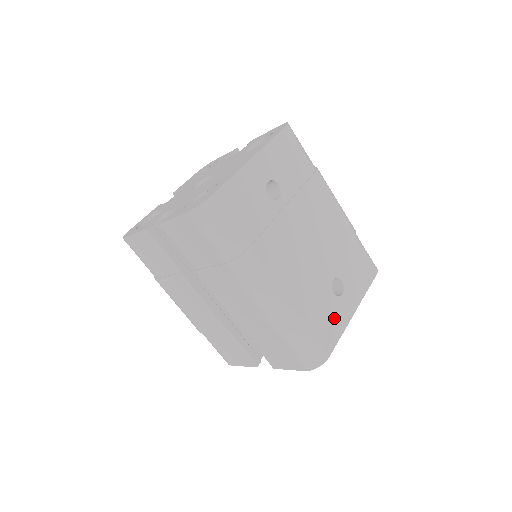
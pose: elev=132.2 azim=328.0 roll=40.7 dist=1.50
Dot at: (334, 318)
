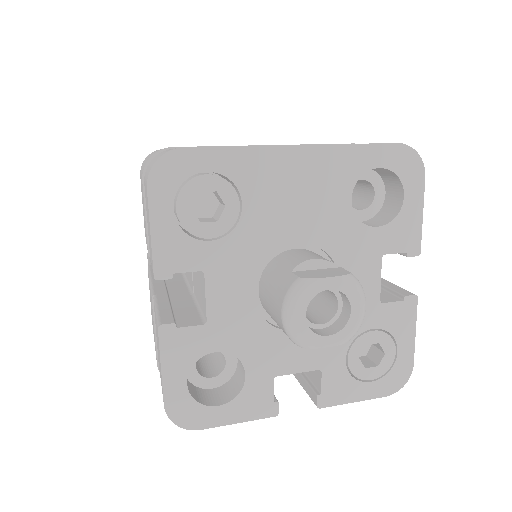
Dot at: occluded
